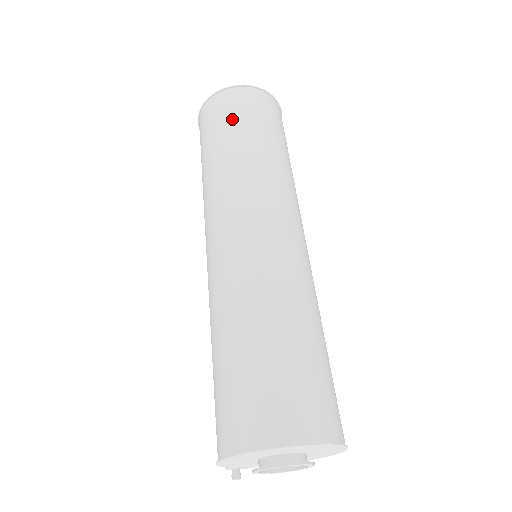
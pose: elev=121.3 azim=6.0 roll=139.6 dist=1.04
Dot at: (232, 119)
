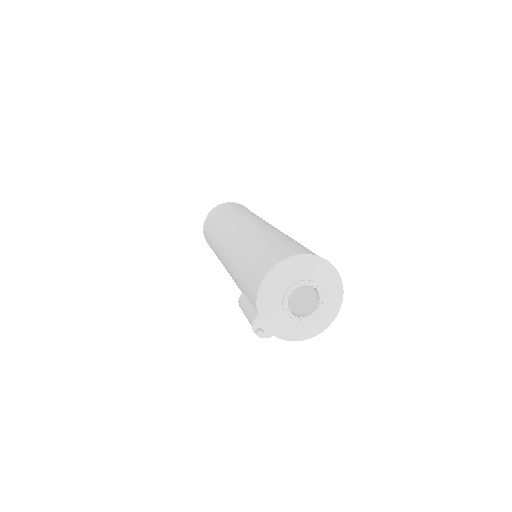
Dot at: (237, 207)
